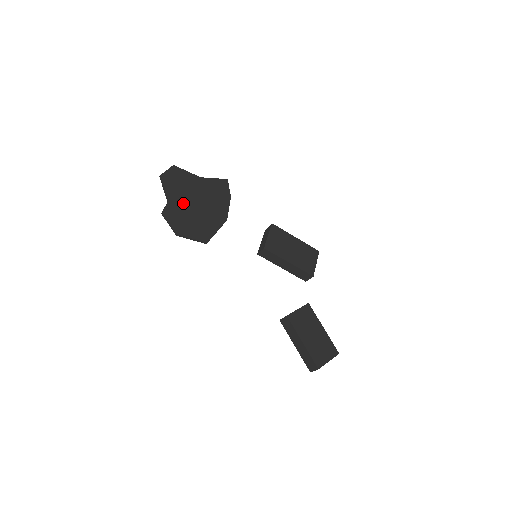
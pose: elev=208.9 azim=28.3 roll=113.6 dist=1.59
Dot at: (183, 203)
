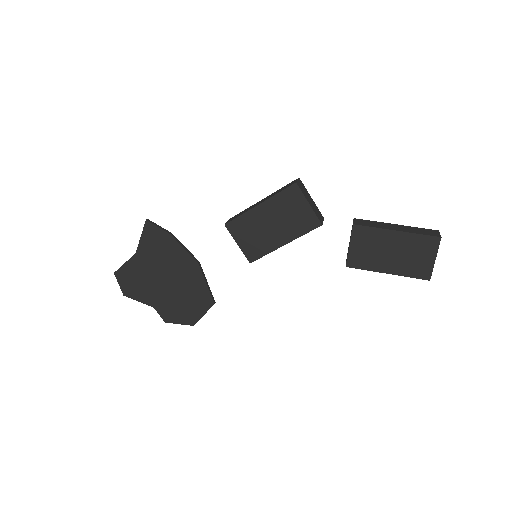
Dot at: (161, 296)
